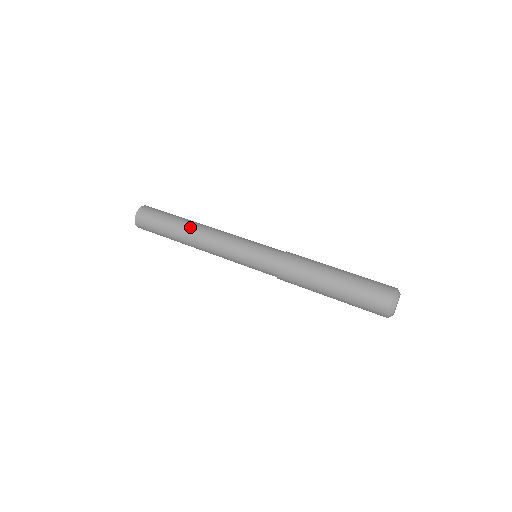
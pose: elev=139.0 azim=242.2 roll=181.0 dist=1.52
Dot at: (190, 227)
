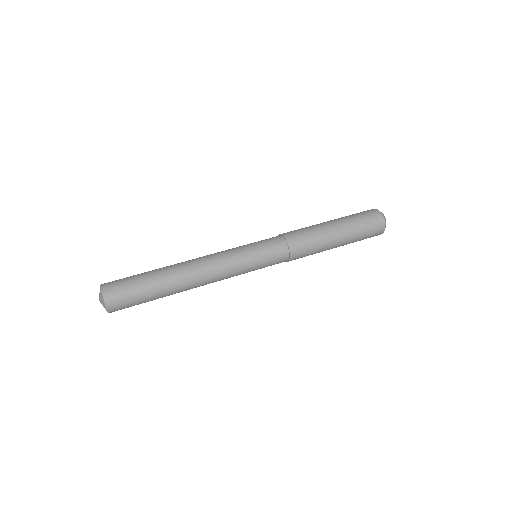
Dot at: (183, 283)
